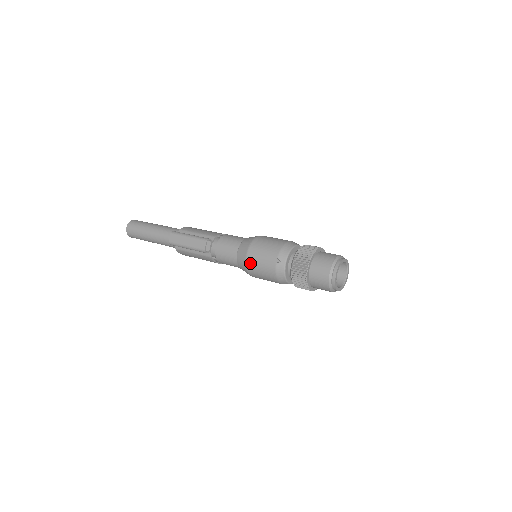
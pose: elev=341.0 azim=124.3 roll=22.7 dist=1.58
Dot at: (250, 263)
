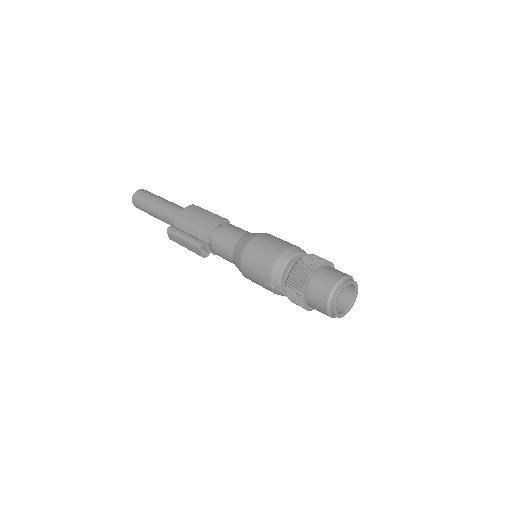
Dot at: (248, 278)
